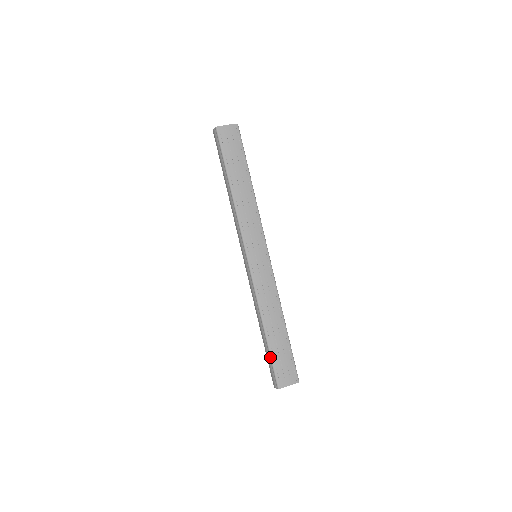
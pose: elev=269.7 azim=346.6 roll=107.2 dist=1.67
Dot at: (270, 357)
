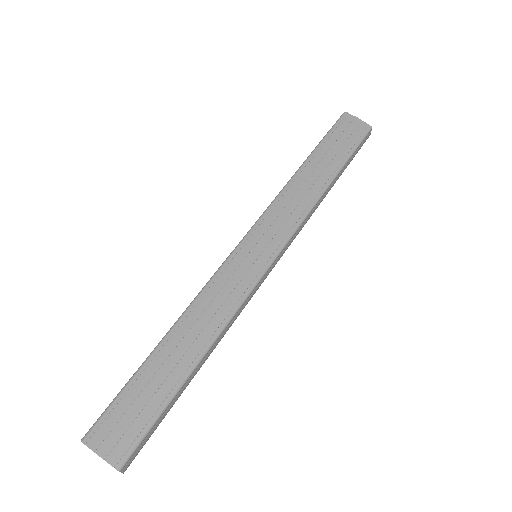
Dot at: (127, 382)
